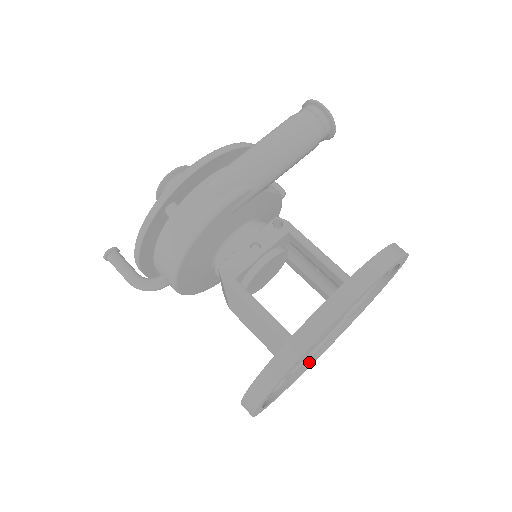
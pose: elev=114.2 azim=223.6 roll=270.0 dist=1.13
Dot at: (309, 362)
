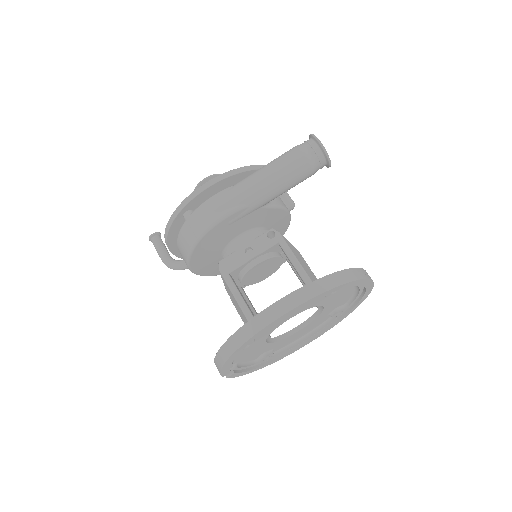
Dot at: (298, 345)
